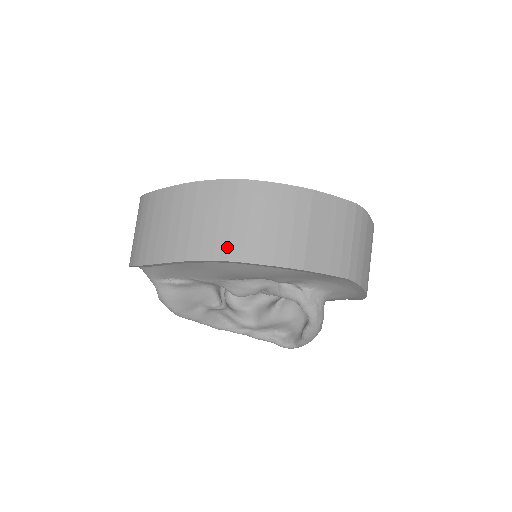
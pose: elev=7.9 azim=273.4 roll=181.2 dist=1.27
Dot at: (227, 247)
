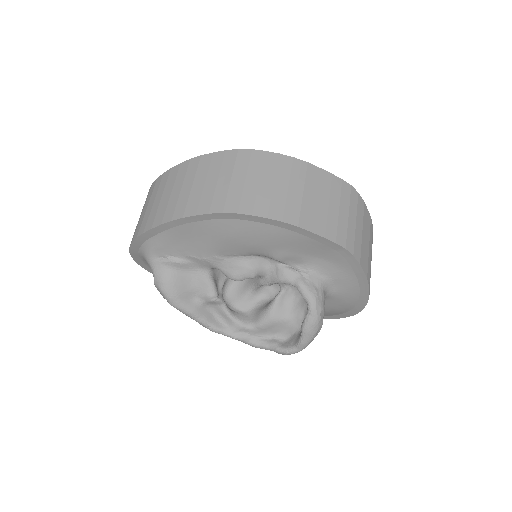
Dot at: (223, 201)
